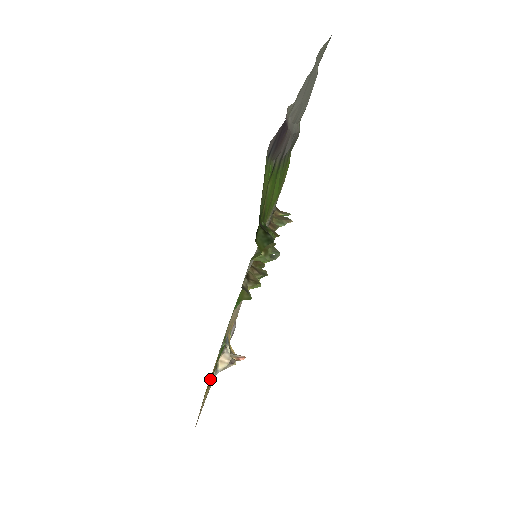
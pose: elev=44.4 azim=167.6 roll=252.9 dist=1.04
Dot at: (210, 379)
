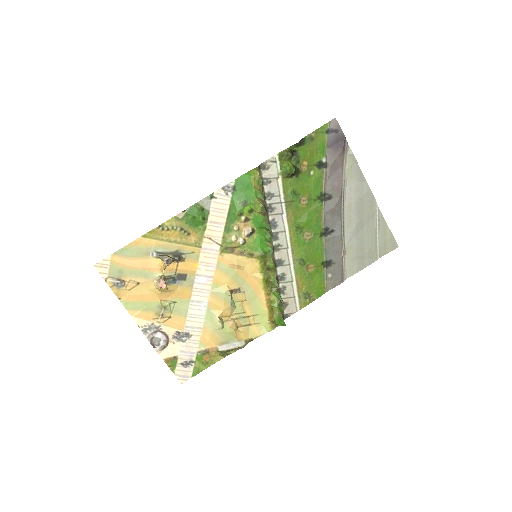
Dot at: (166, 224)
